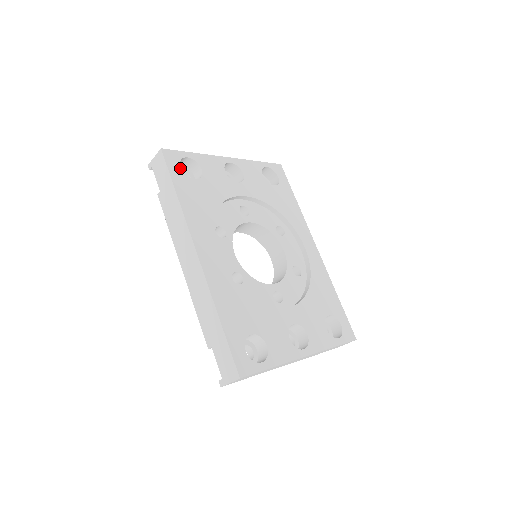
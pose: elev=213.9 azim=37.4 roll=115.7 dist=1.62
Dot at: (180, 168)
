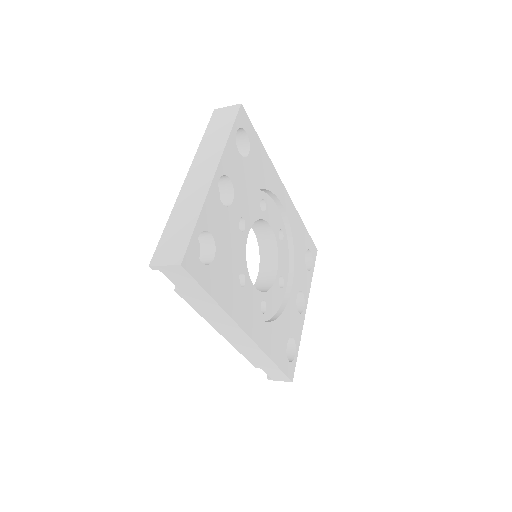
Dot at: (202, 264)
